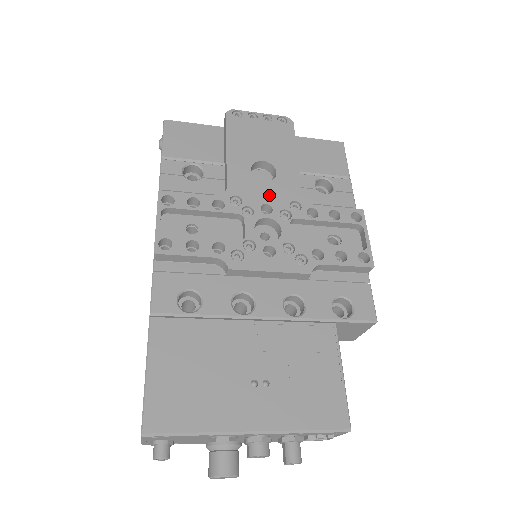
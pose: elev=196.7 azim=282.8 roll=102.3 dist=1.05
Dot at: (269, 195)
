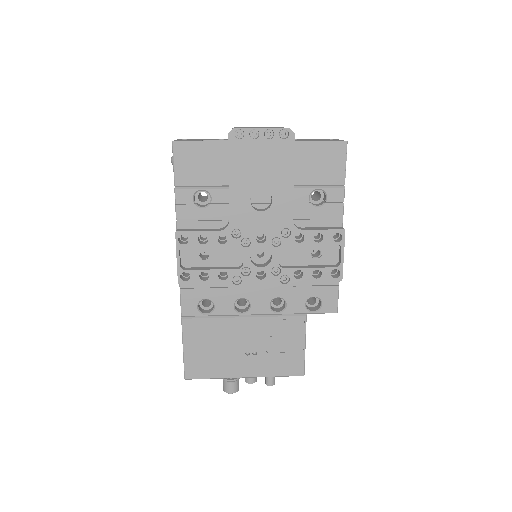
Dot at: (264, 225)
